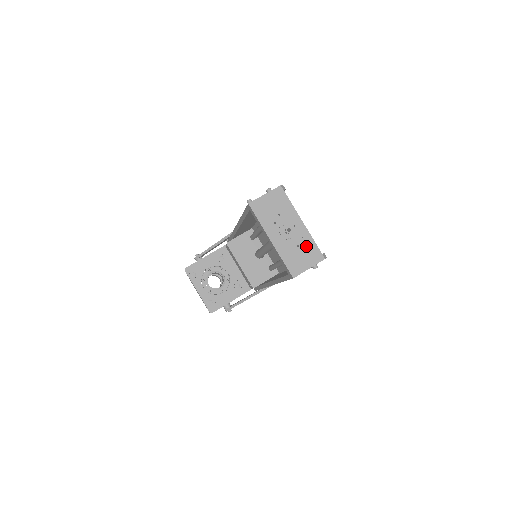
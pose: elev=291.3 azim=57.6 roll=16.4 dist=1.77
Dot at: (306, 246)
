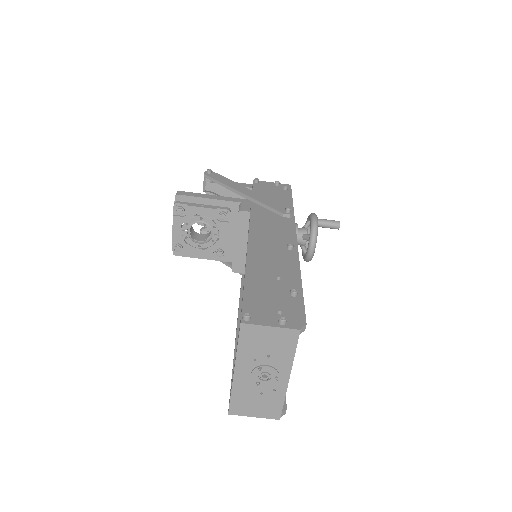
Dot at: (270, 399)
